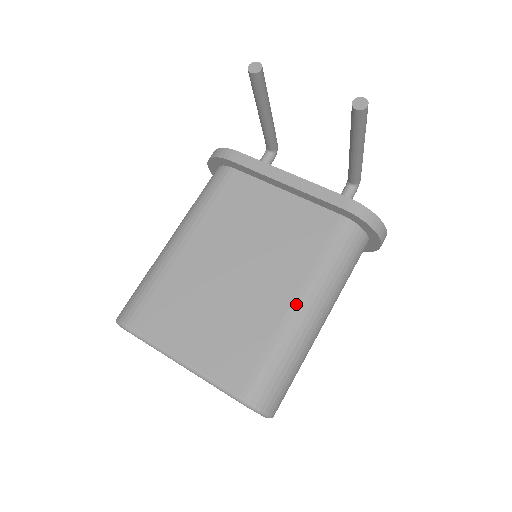
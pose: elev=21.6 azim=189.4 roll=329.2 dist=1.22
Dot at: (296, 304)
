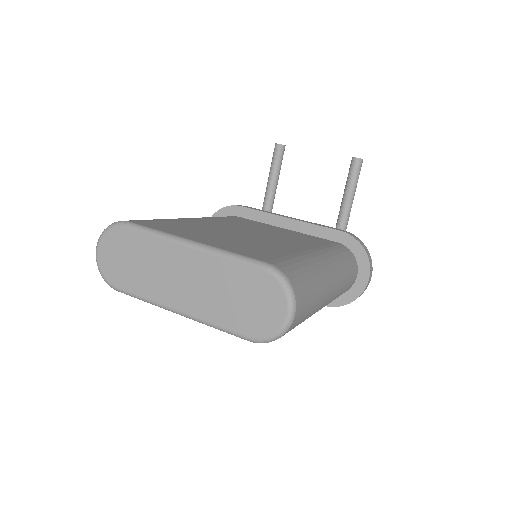
Dot at: (312, 251)
